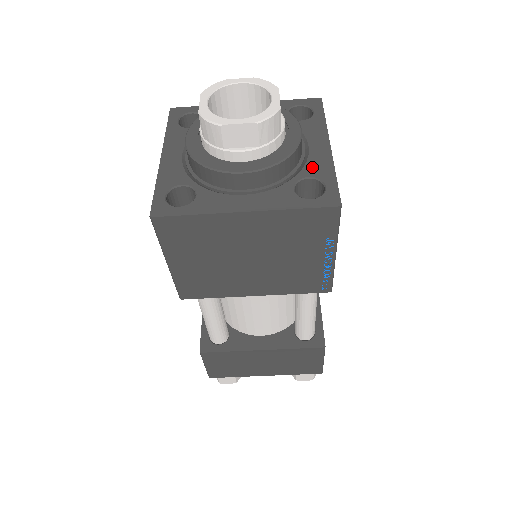
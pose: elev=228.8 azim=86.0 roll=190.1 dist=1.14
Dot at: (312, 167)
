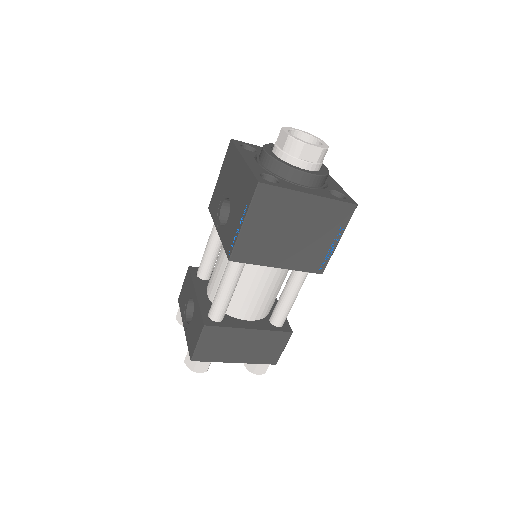
Dot at: (333, 187)
